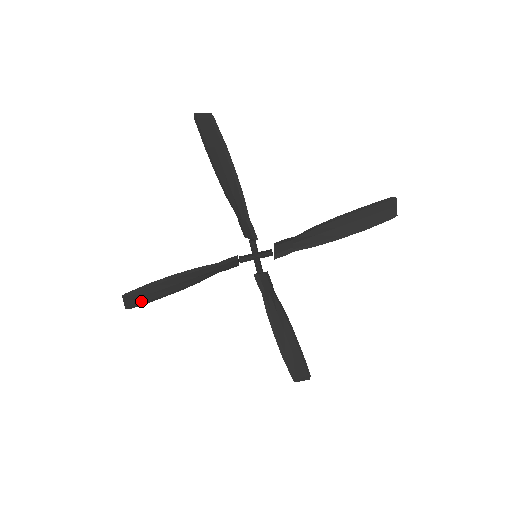
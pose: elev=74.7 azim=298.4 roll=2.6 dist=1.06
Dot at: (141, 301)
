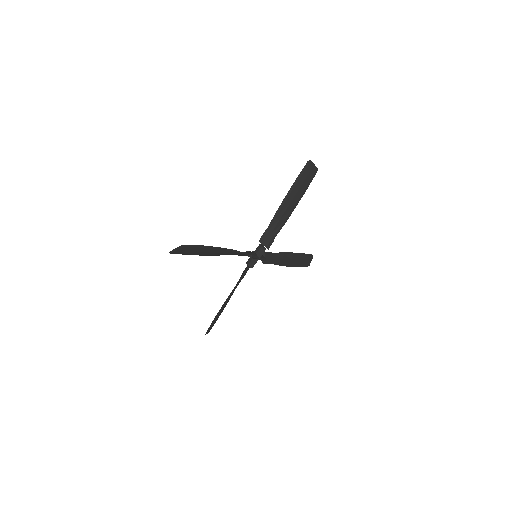
Dot at: occluded
